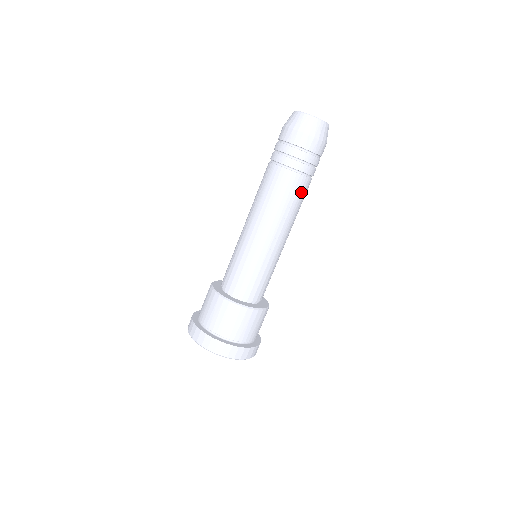
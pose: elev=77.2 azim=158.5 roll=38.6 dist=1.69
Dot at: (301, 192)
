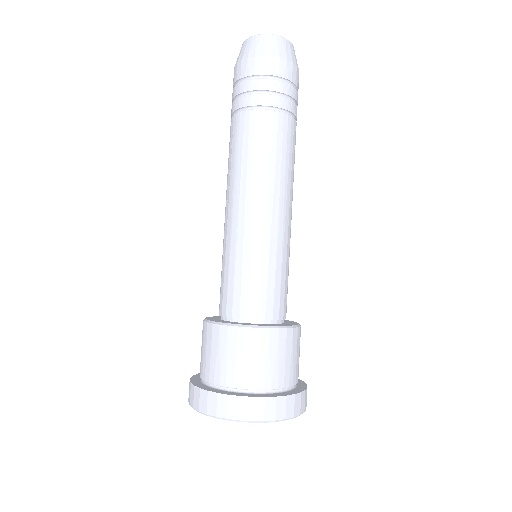
Dot at: (288, 138)
